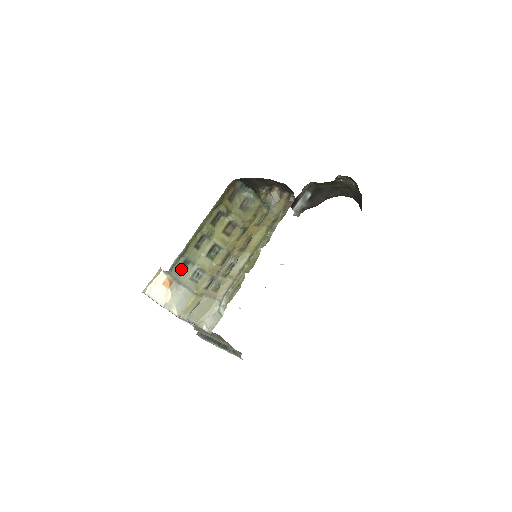
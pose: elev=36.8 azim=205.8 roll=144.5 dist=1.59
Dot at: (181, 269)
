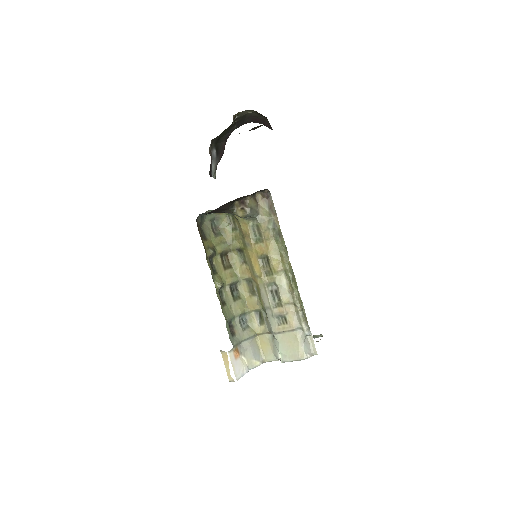
Dot at: (232, 333)
